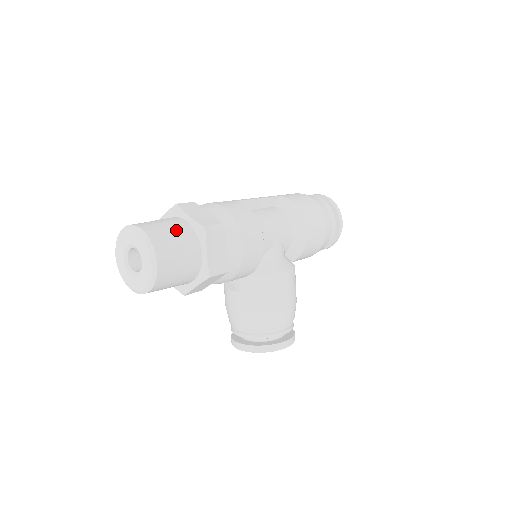
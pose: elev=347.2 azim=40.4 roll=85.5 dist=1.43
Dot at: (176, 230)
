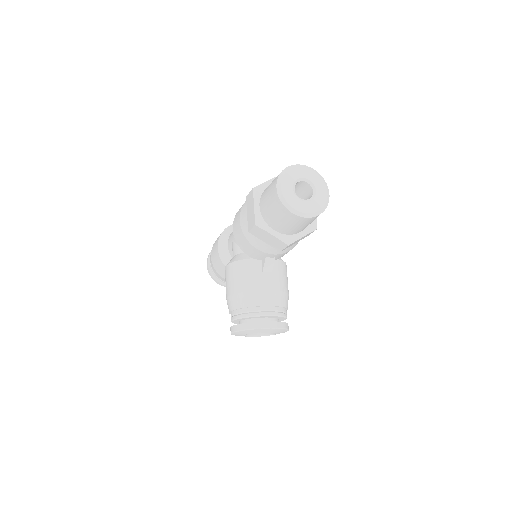
Dot at: occluded
